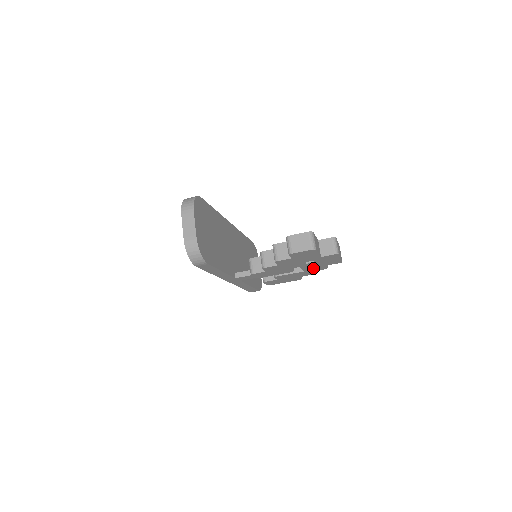
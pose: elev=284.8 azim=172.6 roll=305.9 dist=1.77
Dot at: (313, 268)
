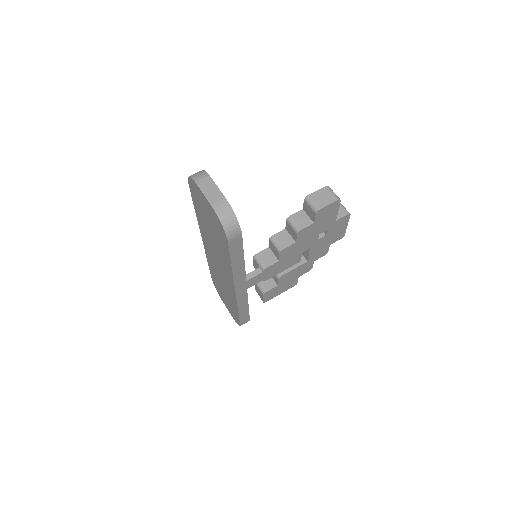
Dot at: (317, 253)
